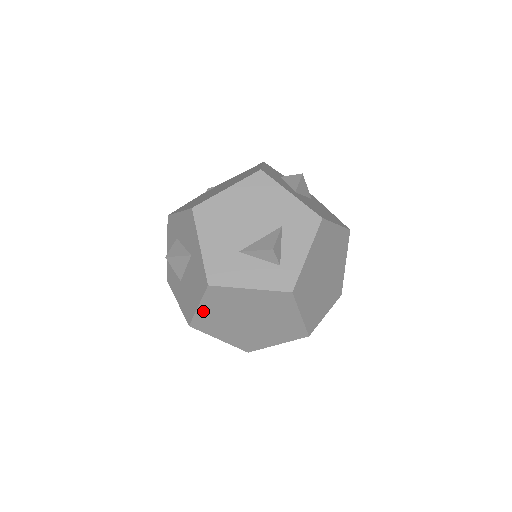
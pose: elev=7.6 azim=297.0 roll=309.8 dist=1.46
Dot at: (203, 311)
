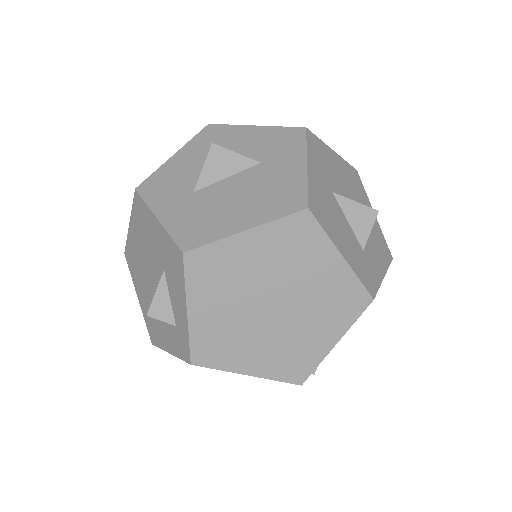
Dot at: occluded
